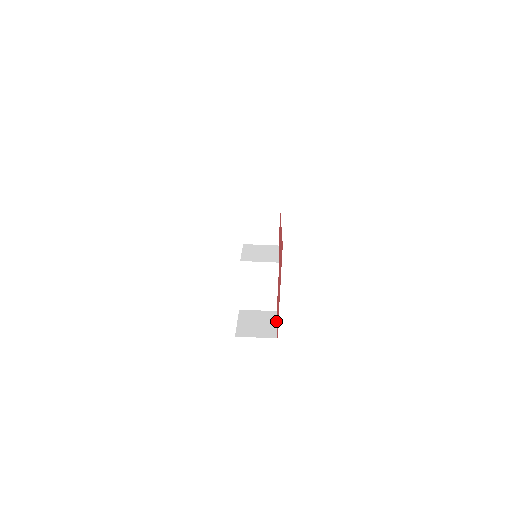
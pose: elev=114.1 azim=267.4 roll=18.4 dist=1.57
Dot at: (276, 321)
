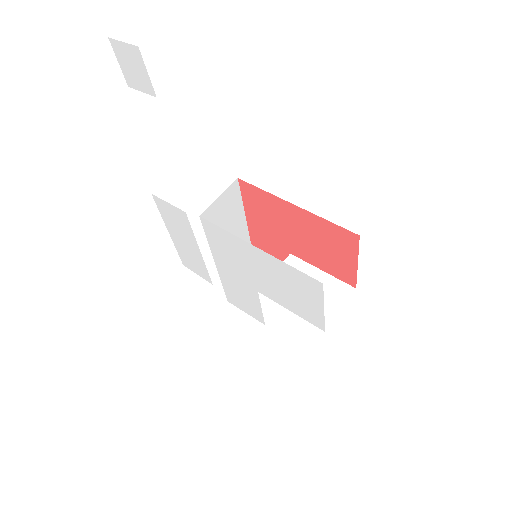
Dot at: (356, 270)
